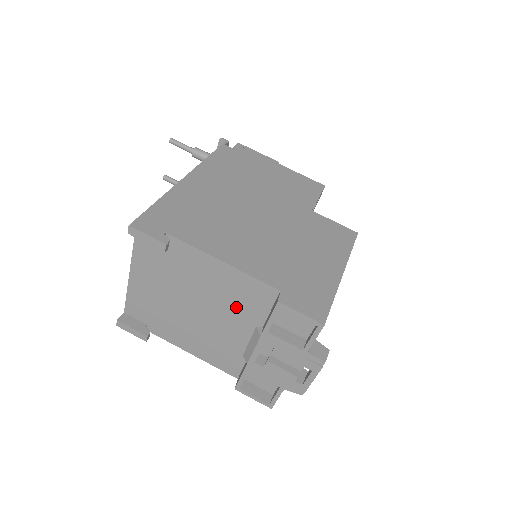
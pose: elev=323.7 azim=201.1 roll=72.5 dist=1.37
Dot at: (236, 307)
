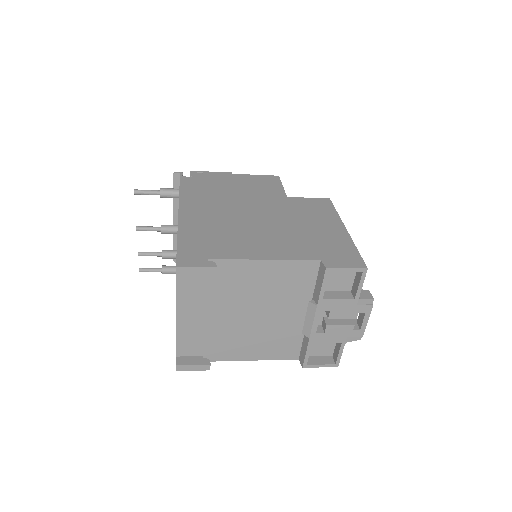
Dot at: (285, 294)
